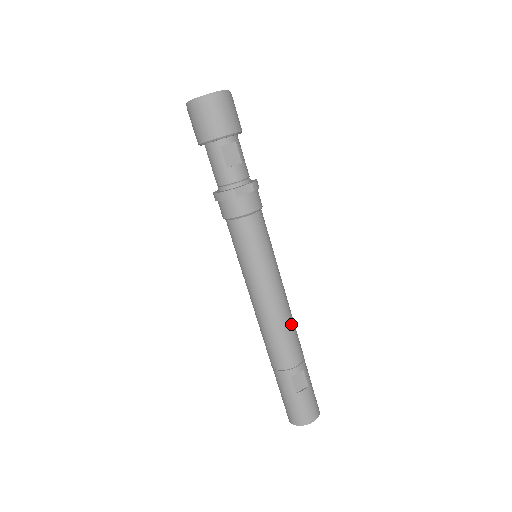
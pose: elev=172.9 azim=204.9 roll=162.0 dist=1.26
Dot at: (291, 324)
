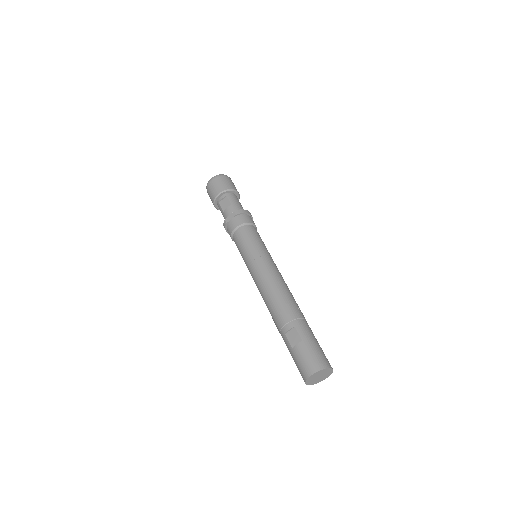
Dot at: (278, 292)
